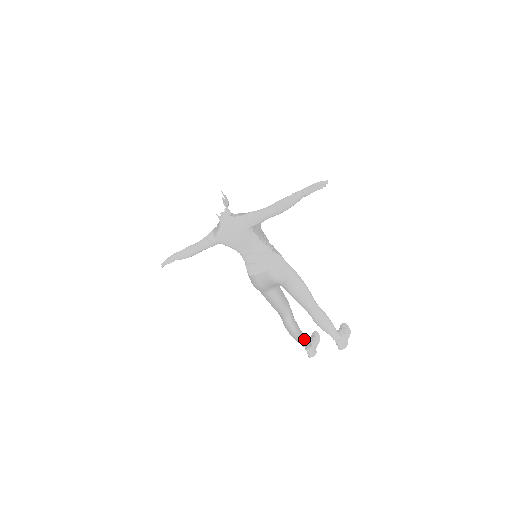
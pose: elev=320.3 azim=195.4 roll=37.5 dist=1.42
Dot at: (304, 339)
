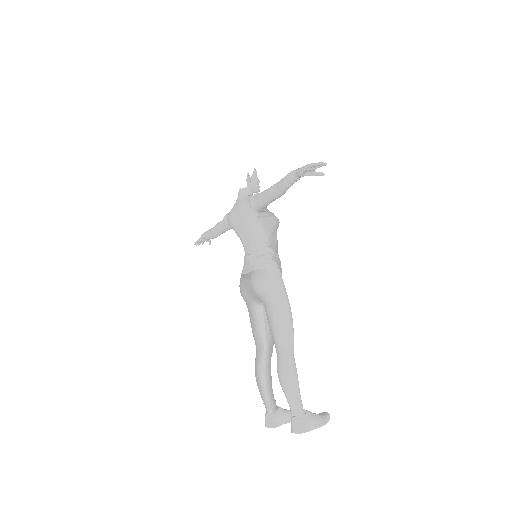
Dot at: (269, 396)
